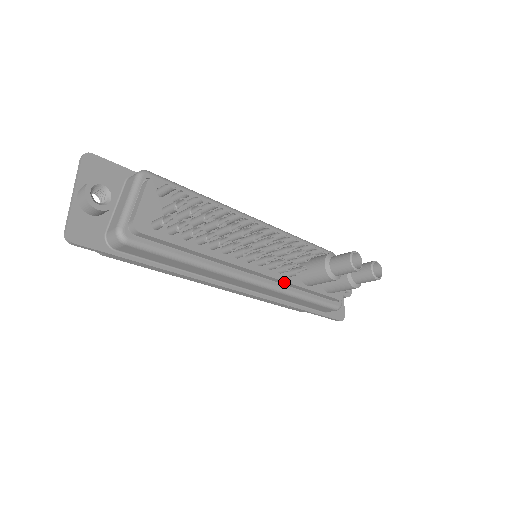
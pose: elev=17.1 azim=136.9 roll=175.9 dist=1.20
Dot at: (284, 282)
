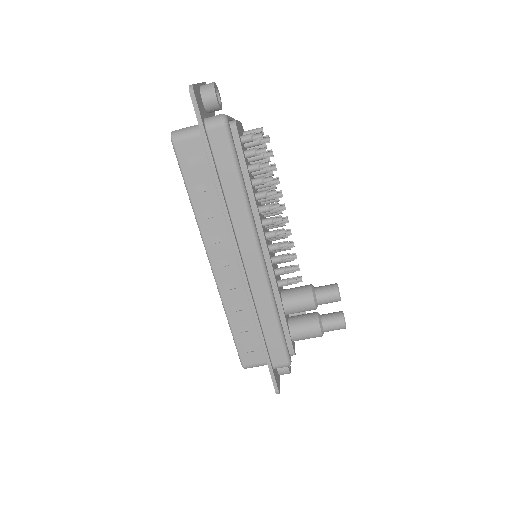
Dot at: (275, 284)
